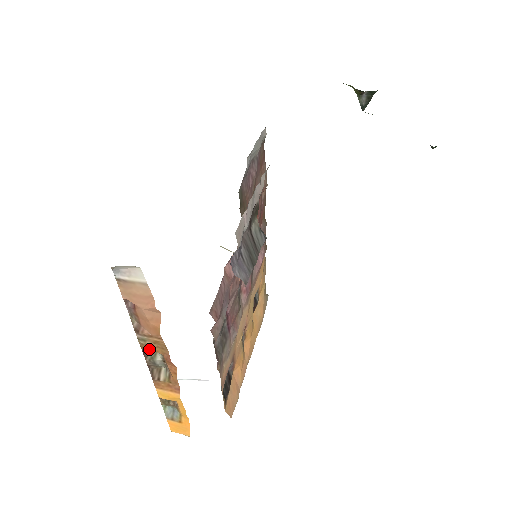
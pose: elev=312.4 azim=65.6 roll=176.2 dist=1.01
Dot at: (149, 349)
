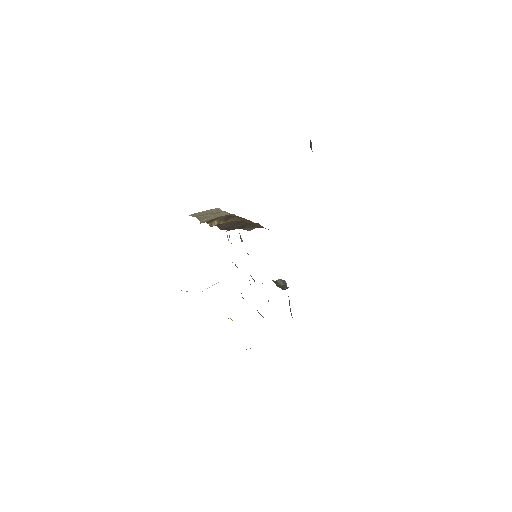
Dot at: occluded
